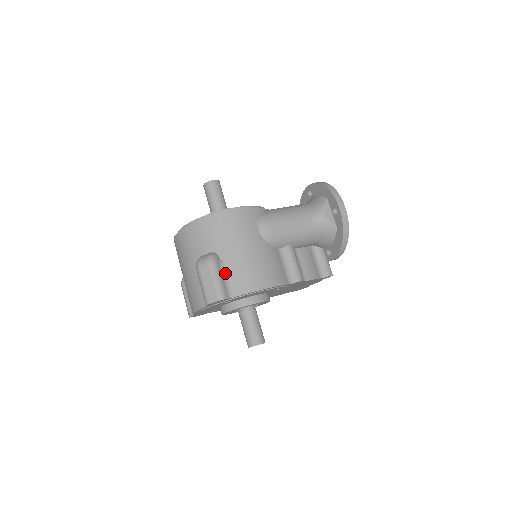
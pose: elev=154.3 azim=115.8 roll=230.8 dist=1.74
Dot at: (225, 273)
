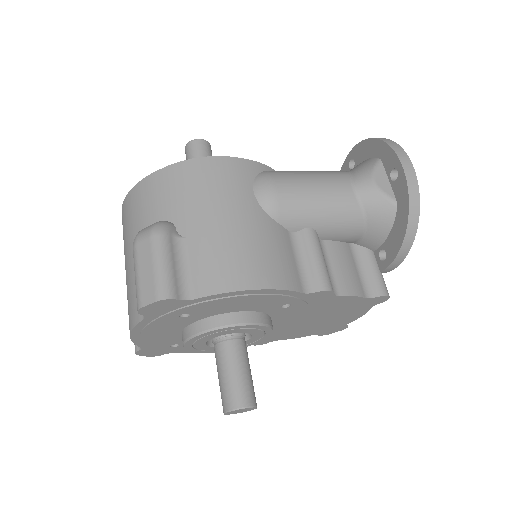
Dot at: (181, 255)
